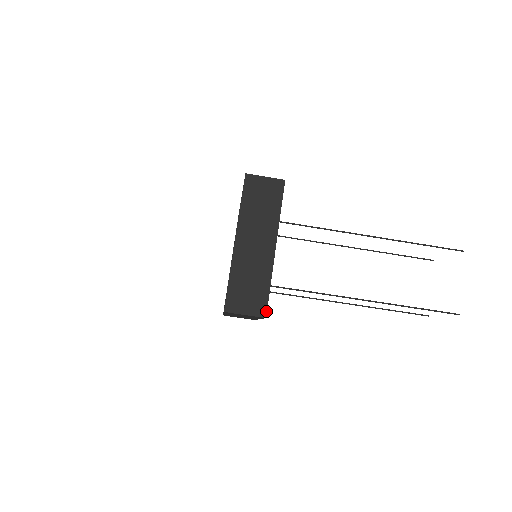
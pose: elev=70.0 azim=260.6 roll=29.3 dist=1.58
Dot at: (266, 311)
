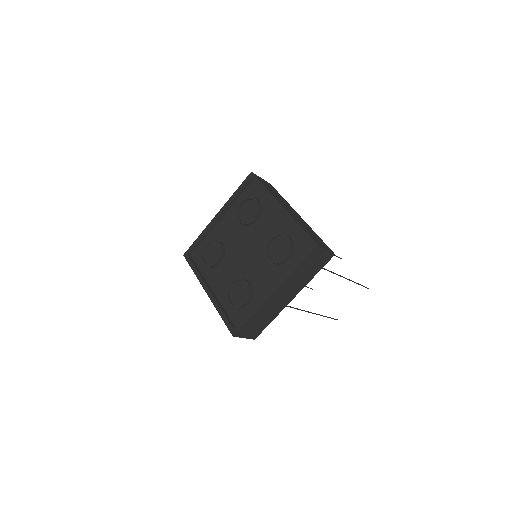
Dot at: occluded
